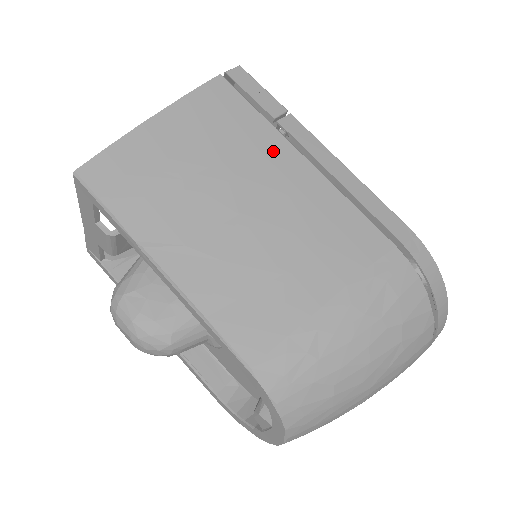
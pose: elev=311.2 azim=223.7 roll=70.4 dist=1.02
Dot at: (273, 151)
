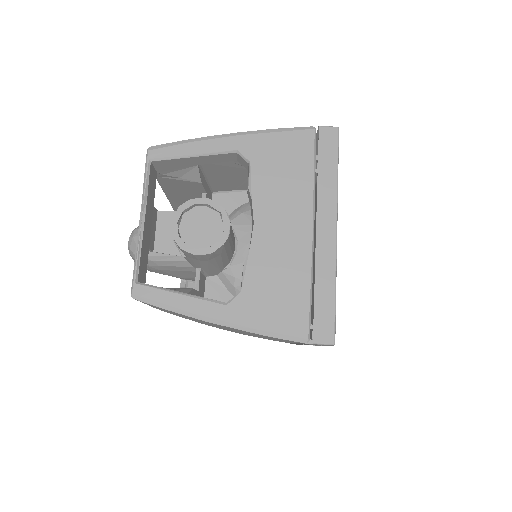
Dot at: occluded
